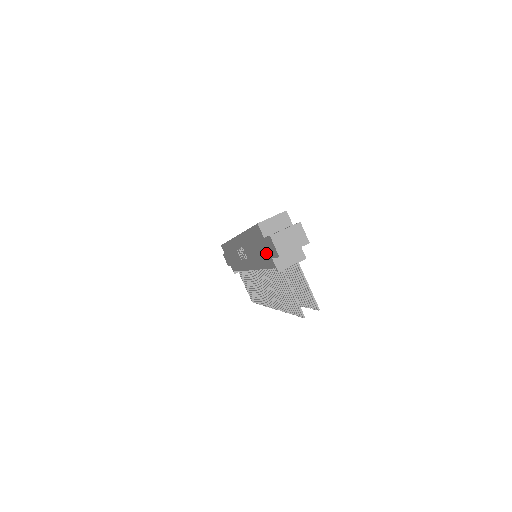
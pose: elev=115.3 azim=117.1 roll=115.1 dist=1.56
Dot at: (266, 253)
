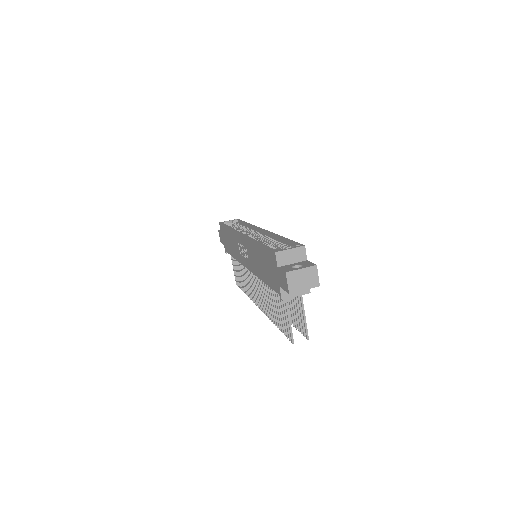
Dot at: (274, 278)
